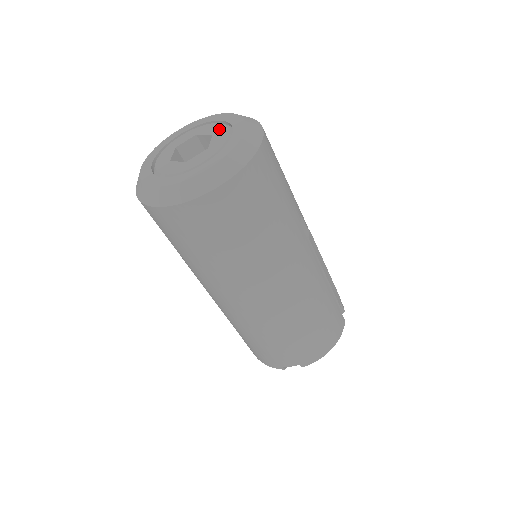
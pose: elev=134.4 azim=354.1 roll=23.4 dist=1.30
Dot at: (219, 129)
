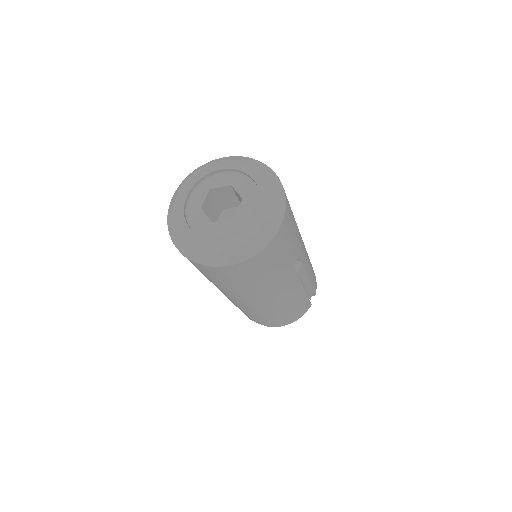
Dot at: (249, 195)
